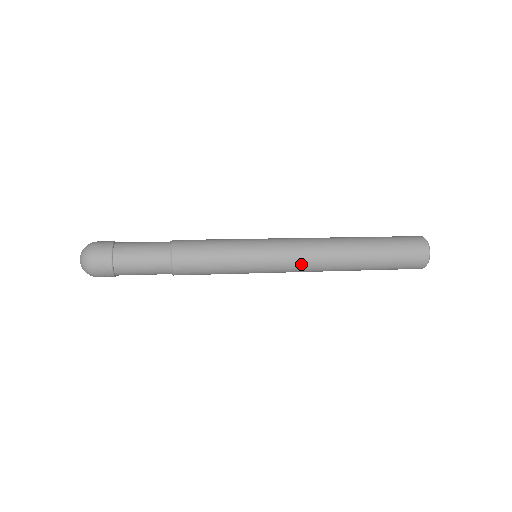
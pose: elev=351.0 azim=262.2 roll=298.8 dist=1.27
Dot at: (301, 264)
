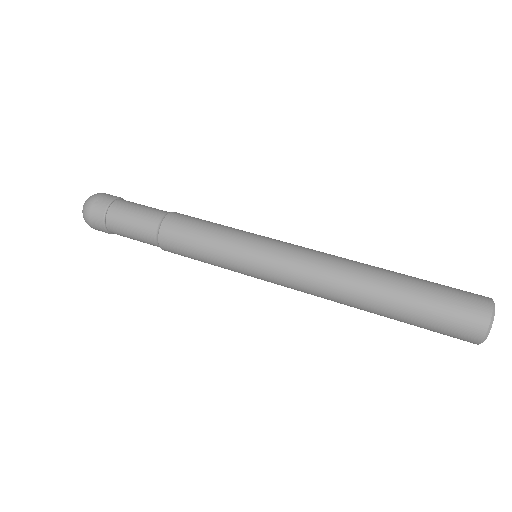
Dot at: (299, 288)
